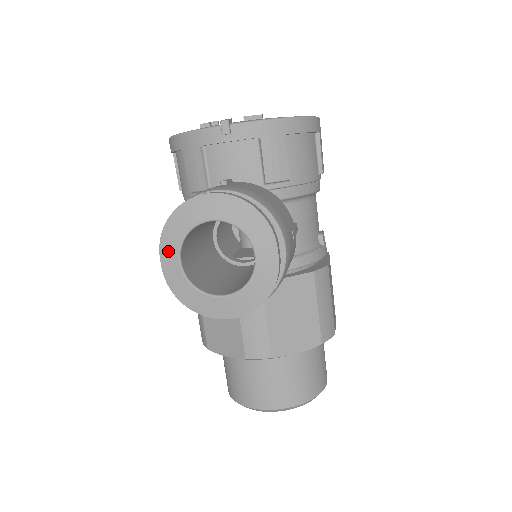
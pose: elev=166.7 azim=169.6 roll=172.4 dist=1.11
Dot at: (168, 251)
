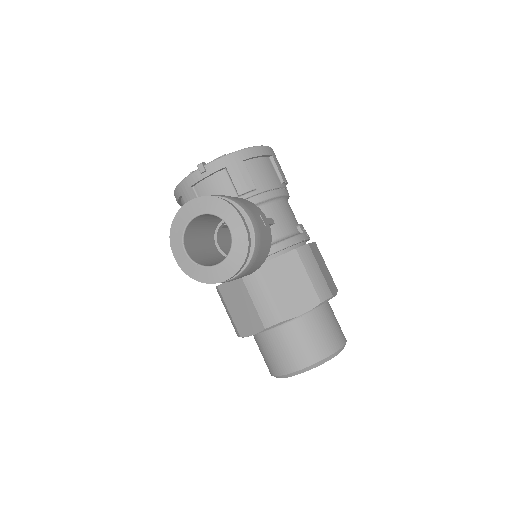
Dot at: (176, 247)
